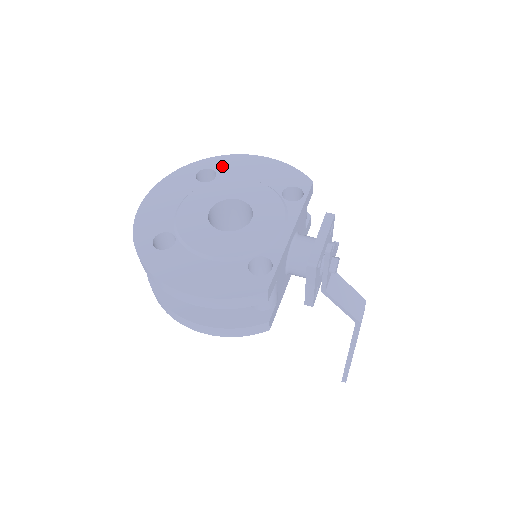
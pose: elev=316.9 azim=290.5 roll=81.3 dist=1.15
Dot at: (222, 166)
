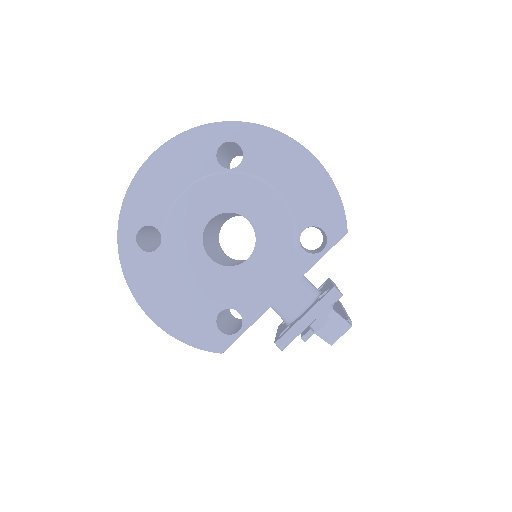
Dot at: (255, 147)
